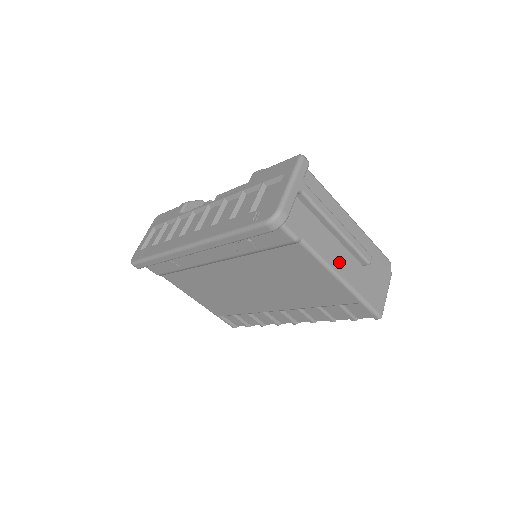
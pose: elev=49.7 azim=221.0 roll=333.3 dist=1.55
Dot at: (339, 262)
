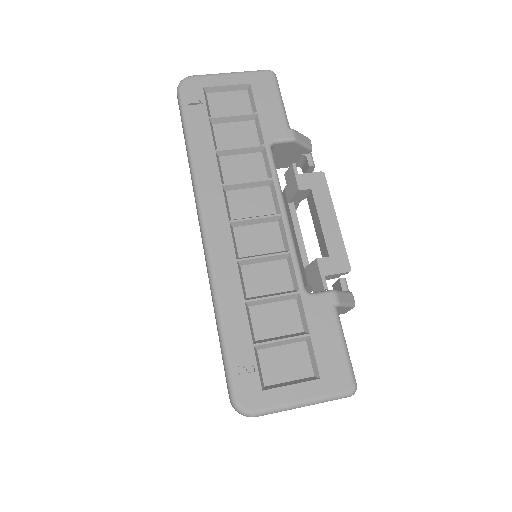
Dot at: occluded
